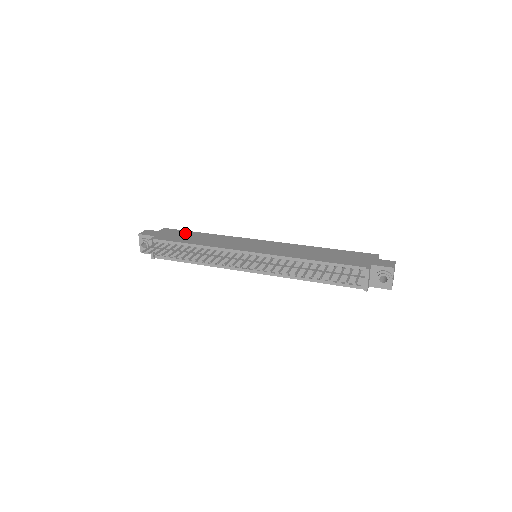
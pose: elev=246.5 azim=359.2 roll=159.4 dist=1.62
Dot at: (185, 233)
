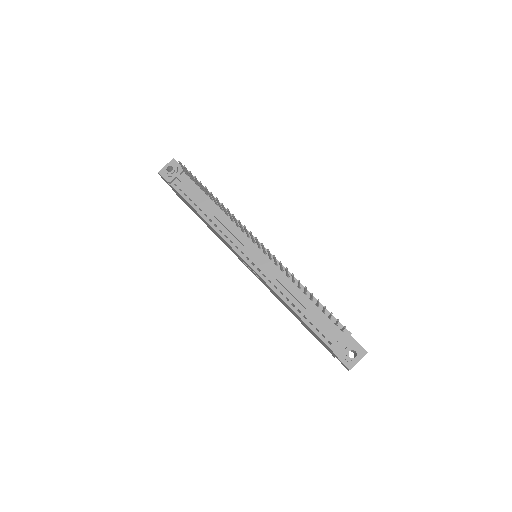
Dot at: occluded
